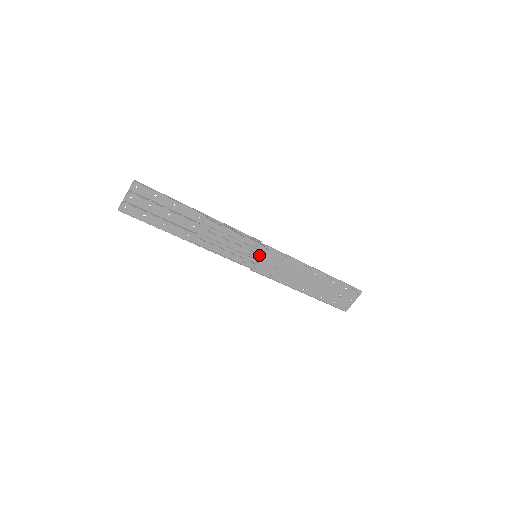
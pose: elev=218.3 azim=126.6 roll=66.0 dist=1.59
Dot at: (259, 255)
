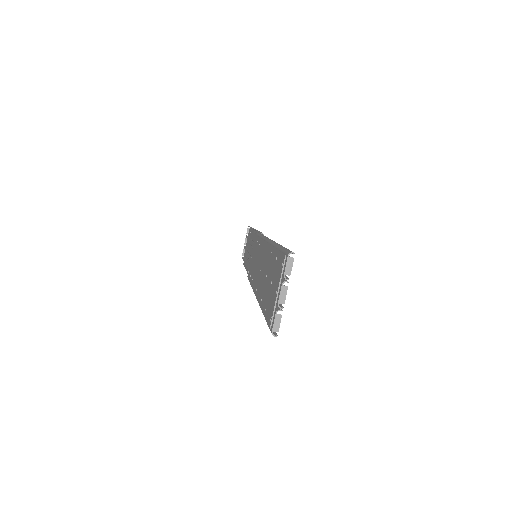
Dot at: occluded
